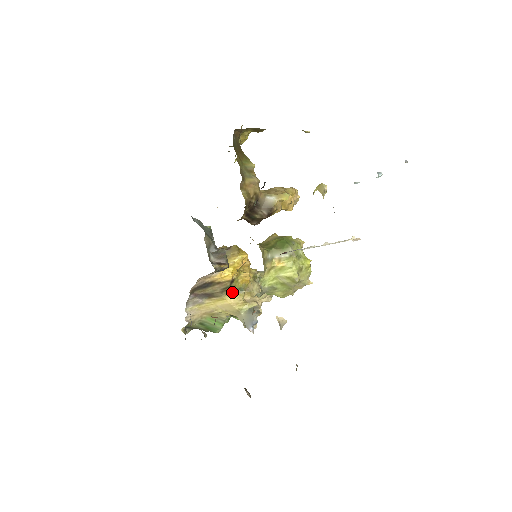
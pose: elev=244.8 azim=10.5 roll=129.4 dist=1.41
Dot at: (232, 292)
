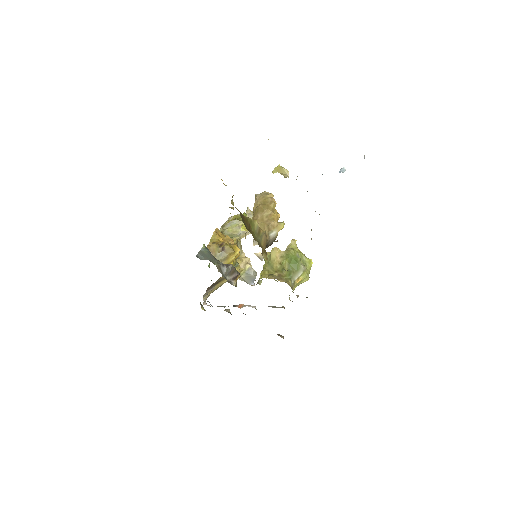
Dot at: occluded
